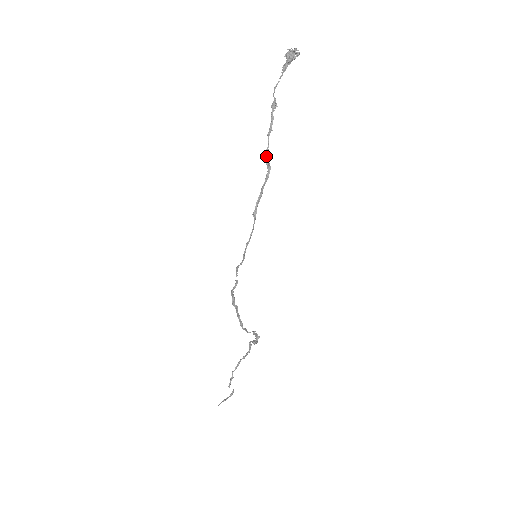
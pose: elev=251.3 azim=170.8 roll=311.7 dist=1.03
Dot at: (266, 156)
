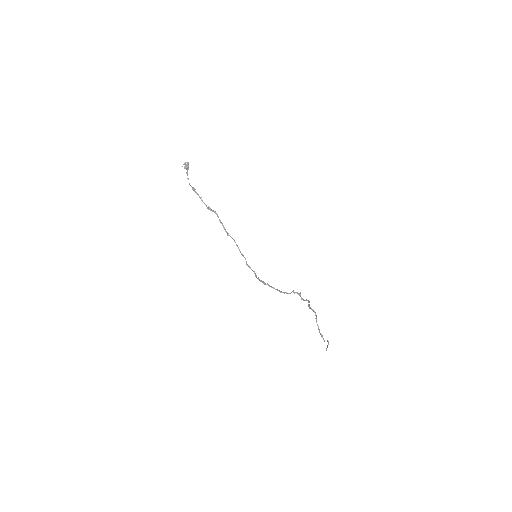
Dot at: (209, 209)
